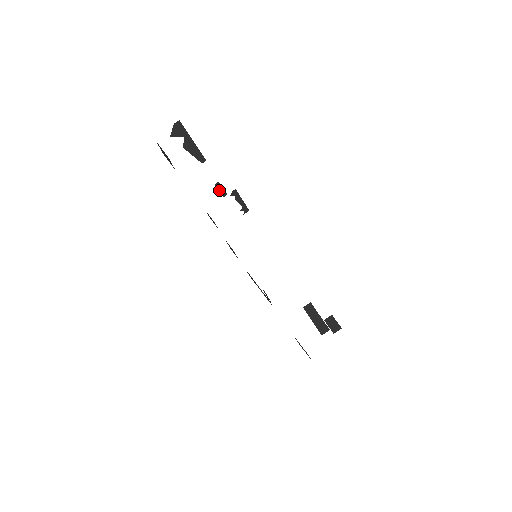
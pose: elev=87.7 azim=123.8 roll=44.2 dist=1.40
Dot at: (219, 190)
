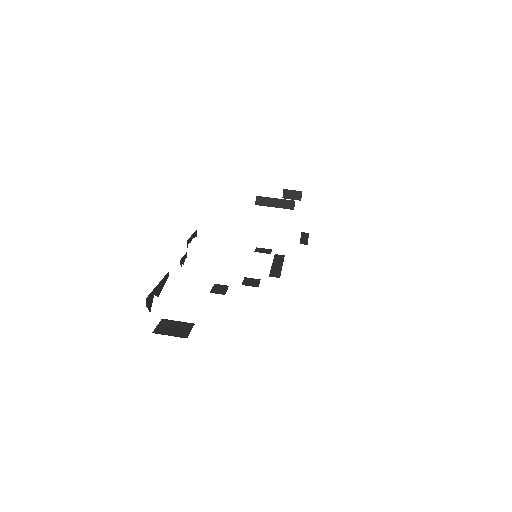
Dot at: (183, 261)
